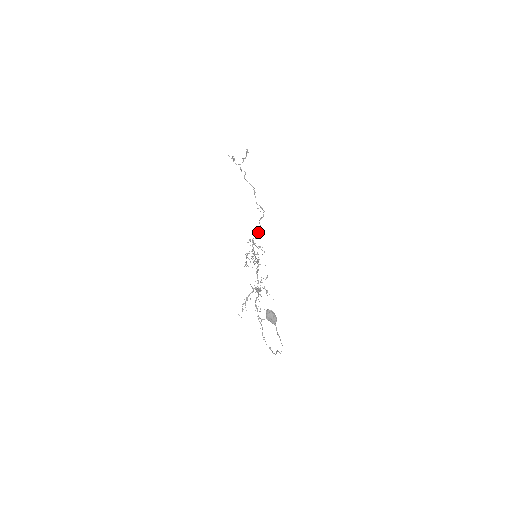
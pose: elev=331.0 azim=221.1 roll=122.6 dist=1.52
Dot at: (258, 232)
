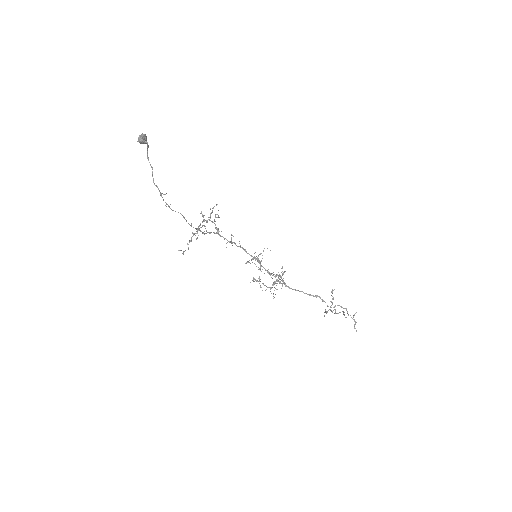
Dot at: (309, 295)
